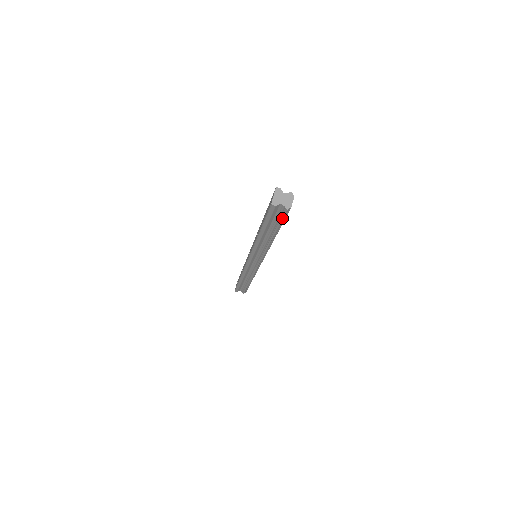
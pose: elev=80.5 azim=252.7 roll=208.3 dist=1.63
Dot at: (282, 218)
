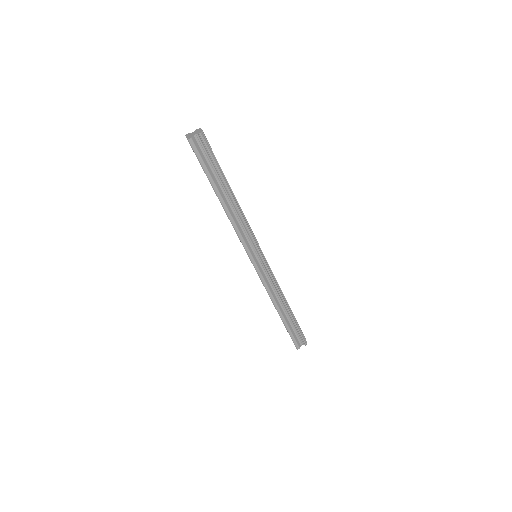
Dot at: (209, 151)
